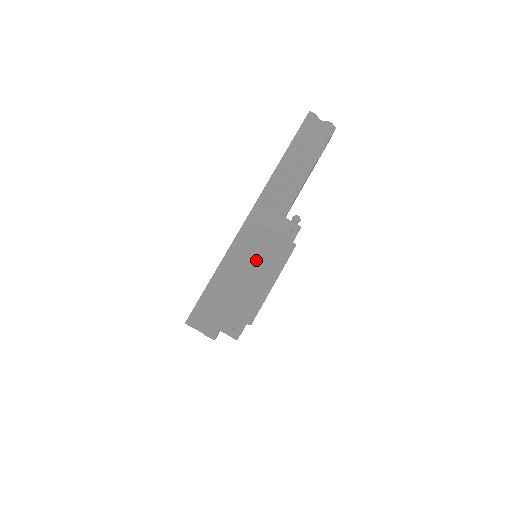
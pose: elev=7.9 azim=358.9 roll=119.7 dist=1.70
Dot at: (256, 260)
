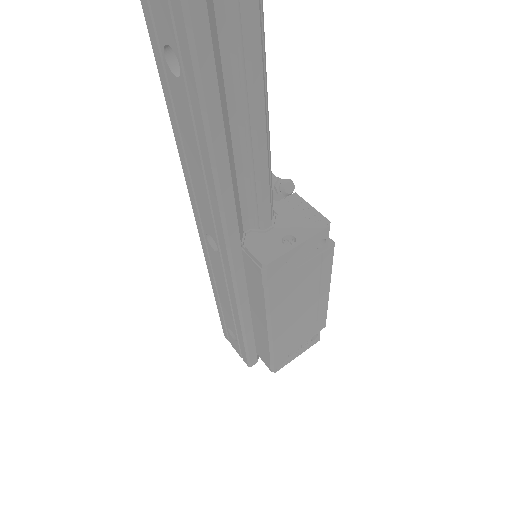
Dot at: (300, 300)
